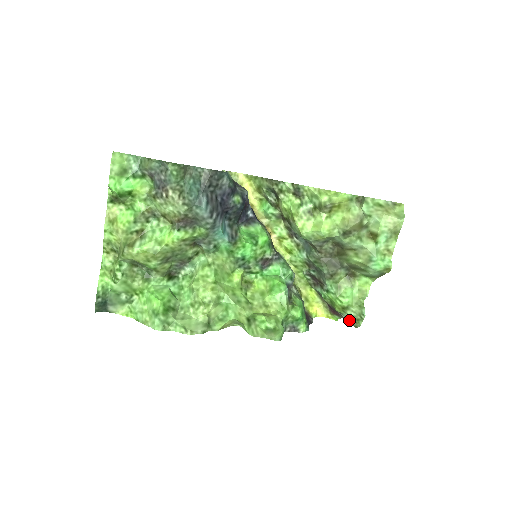
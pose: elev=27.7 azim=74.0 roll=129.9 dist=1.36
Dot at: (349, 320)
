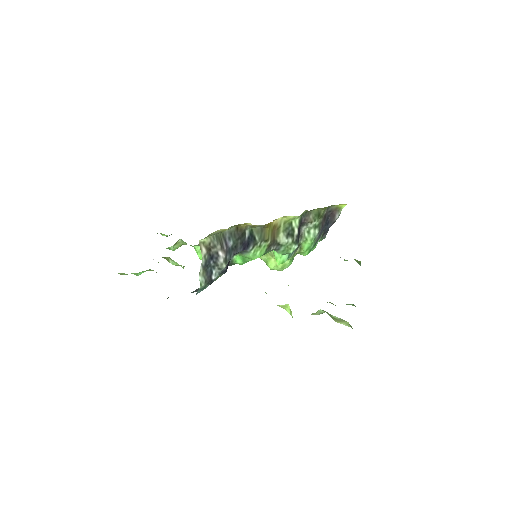
Dot at: occluded
